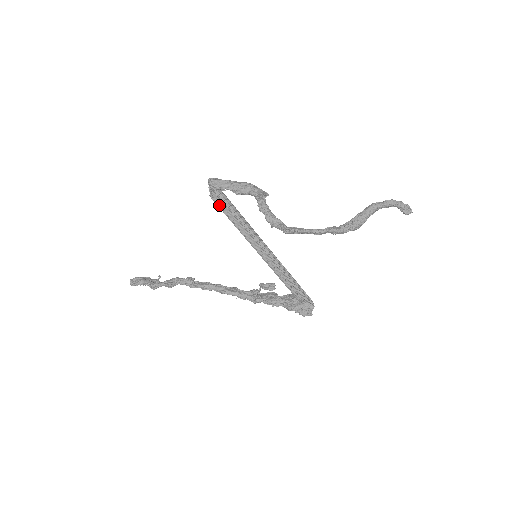
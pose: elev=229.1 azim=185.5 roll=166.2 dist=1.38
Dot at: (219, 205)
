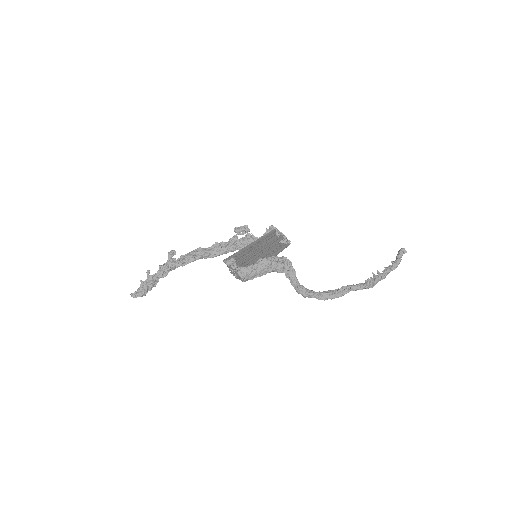
Dot at: occluded
